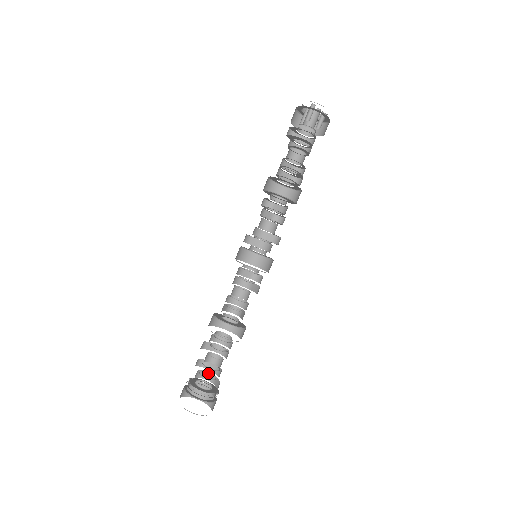
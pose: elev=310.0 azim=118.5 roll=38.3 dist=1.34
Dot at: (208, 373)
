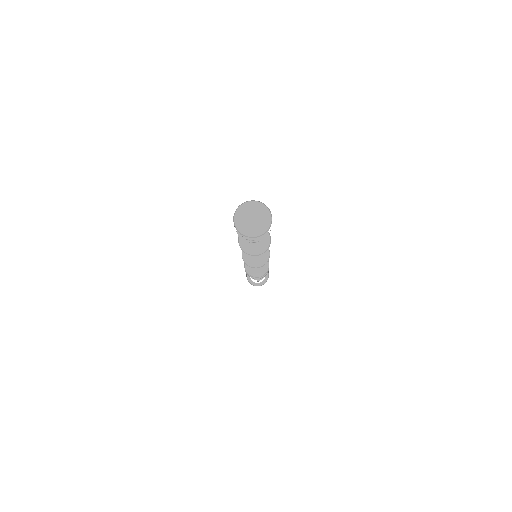
Dot at: (249, 239)
